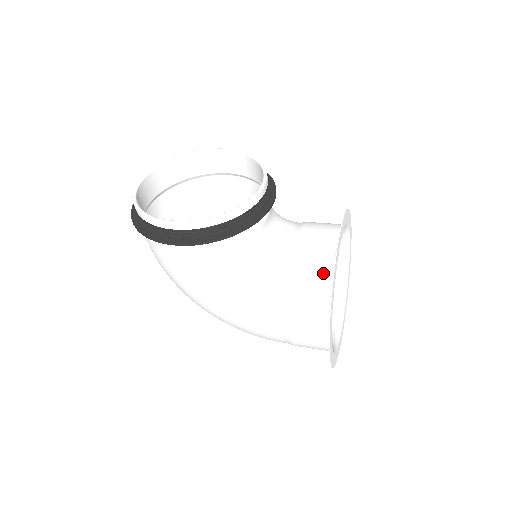
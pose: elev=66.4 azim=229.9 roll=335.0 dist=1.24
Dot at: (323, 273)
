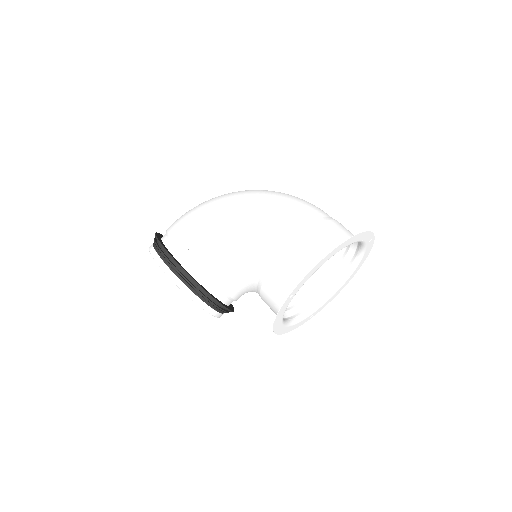
Dot at: (292, 316)
